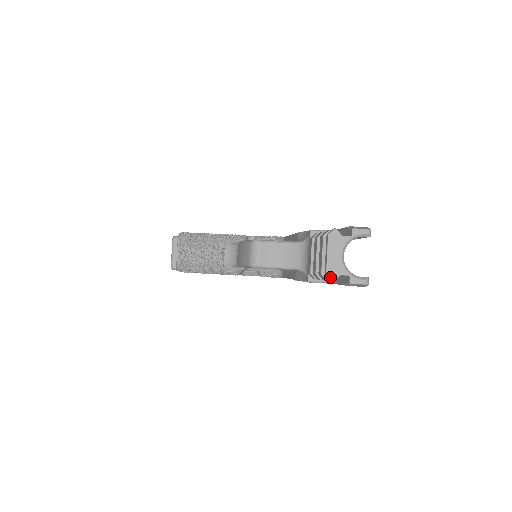
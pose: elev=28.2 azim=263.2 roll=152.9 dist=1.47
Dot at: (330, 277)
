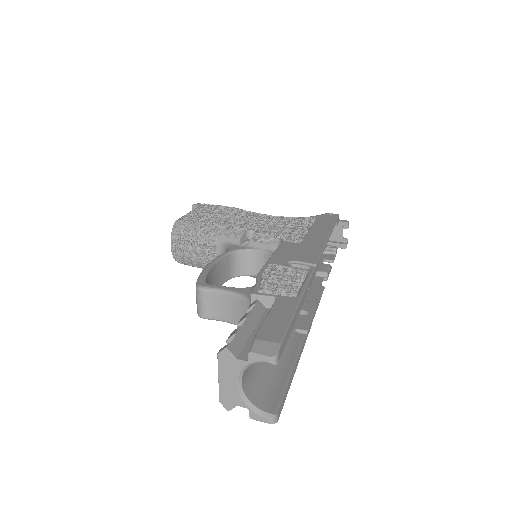
Dot at: (224, 405)
